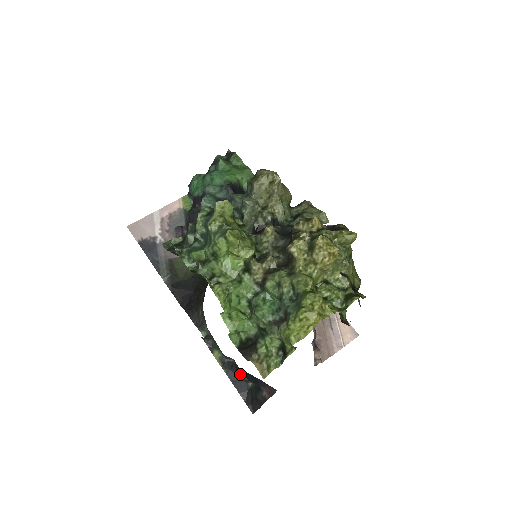
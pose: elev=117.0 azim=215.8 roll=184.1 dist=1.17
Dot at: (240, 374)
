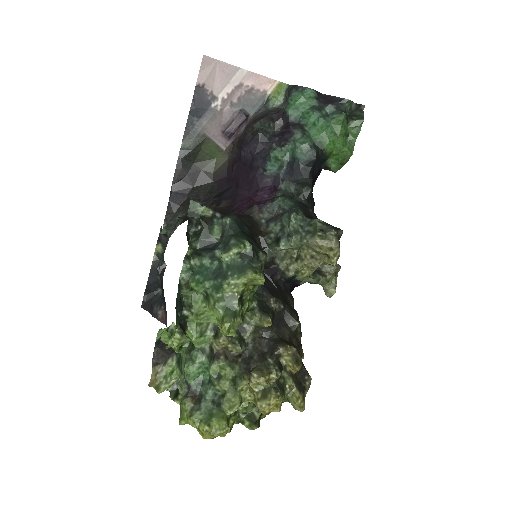
Dot at: (160, 278)
